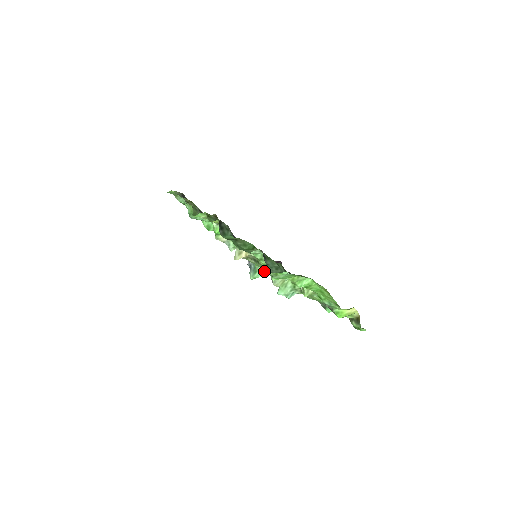
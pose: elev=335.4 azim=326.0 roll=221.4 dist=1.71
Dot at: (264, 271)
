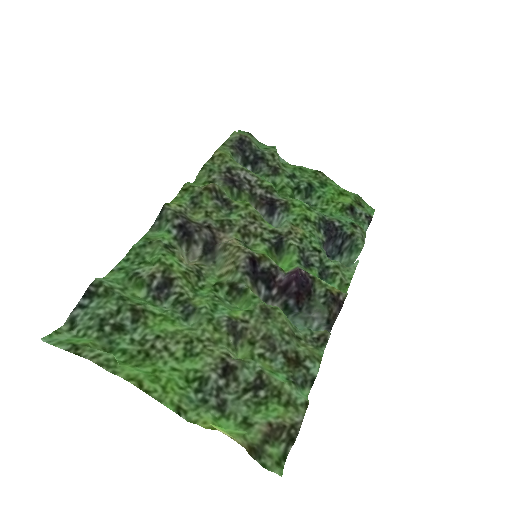
Dot at: occluded
